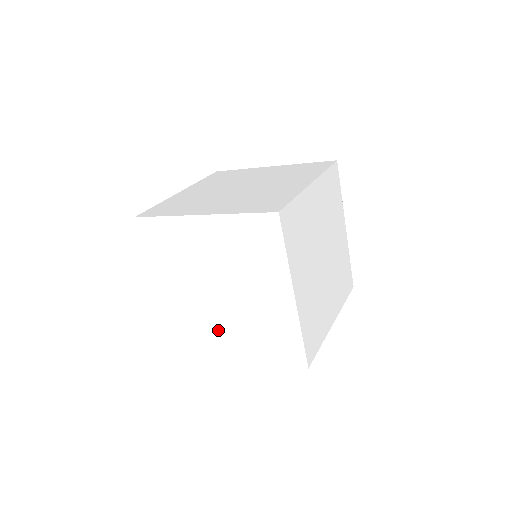
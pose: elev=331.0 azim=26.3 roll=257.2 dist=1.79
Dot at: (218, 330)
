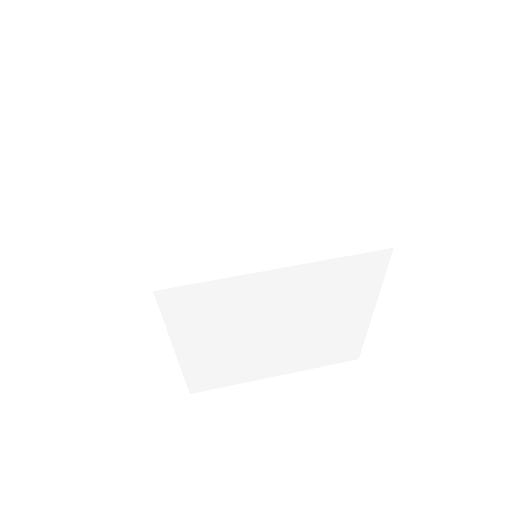
Dot at: occluded
